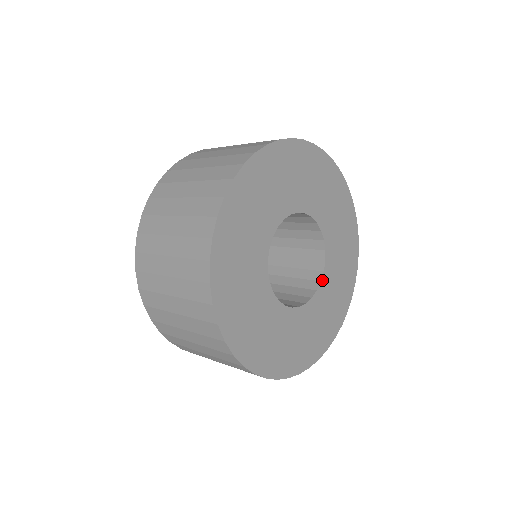
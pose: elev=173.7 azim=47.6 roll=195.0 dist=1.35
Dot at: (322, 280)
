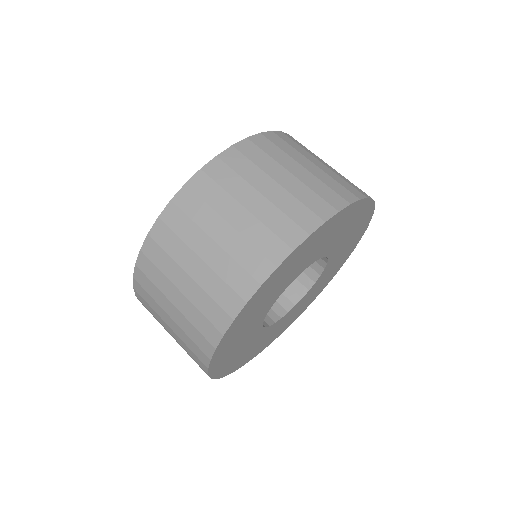
Dot at: (329, 257)
